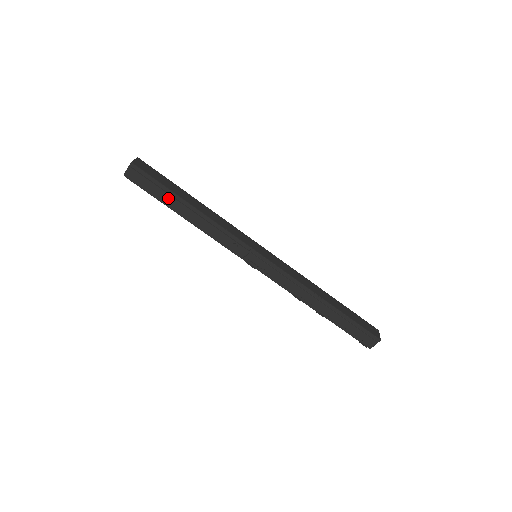
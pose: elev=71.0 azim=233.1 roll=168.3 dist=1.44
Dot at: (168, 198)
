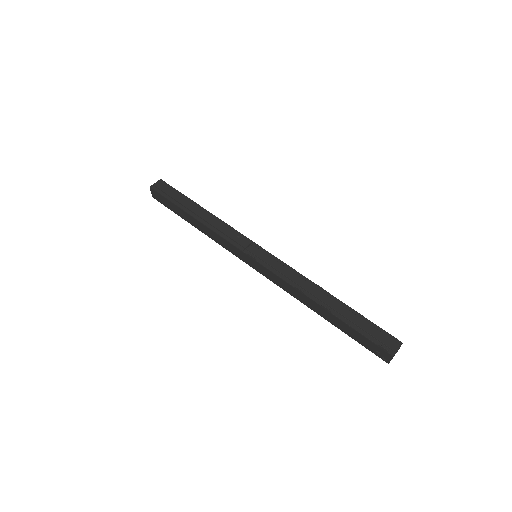
Dot at: (184, 201)
